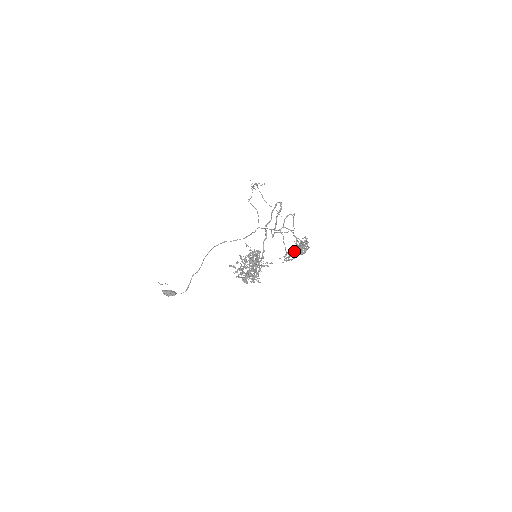
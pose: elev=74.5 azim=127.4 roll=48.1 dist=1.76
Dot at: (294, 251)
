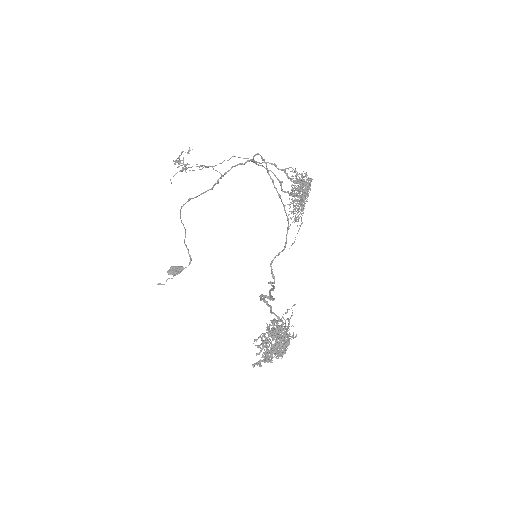
Dot at: occluded
